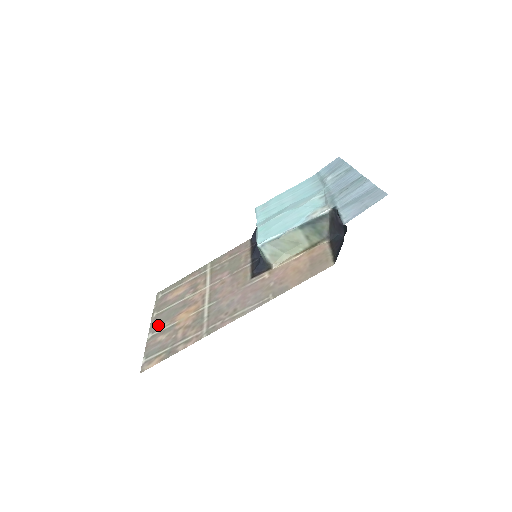
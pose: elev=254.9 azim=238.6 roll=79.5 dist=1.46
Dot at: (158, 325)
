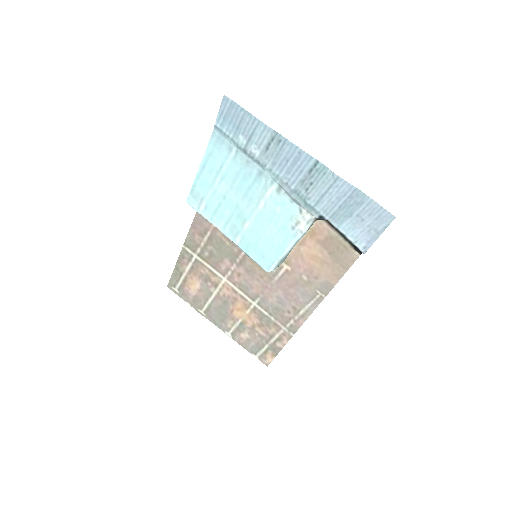
Dot at: (223, 324)
